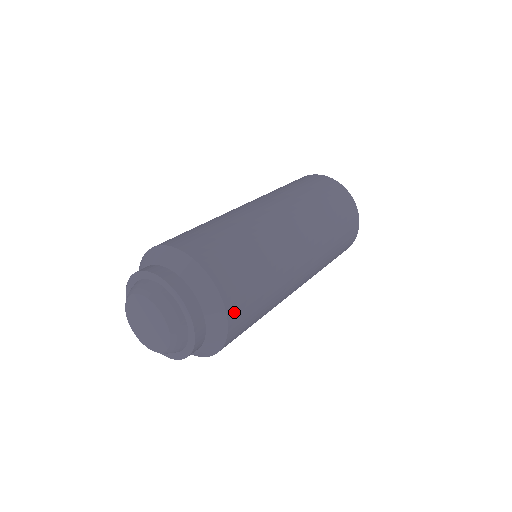
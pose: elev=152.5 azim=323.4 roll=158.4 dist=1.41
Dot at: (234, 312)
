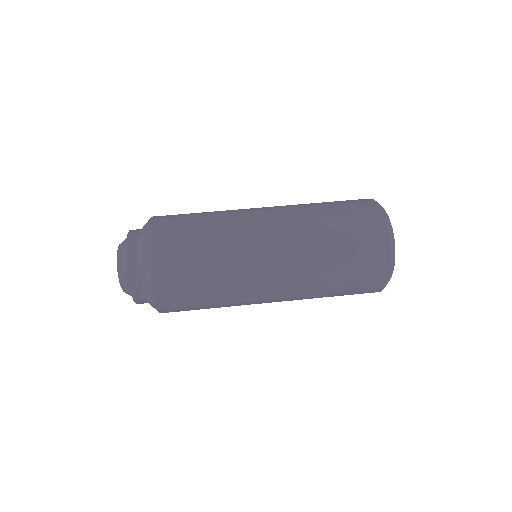
Dot at: (162, 292)
